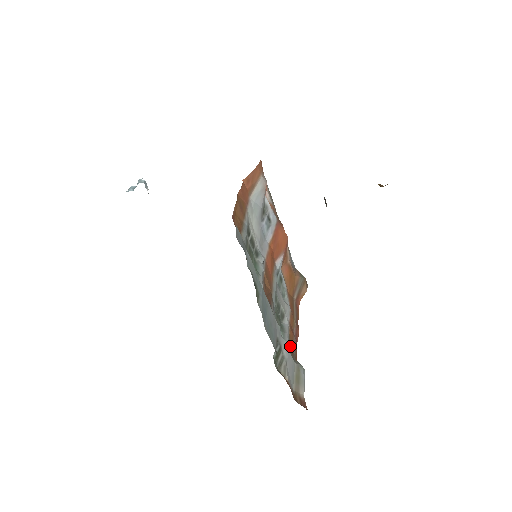
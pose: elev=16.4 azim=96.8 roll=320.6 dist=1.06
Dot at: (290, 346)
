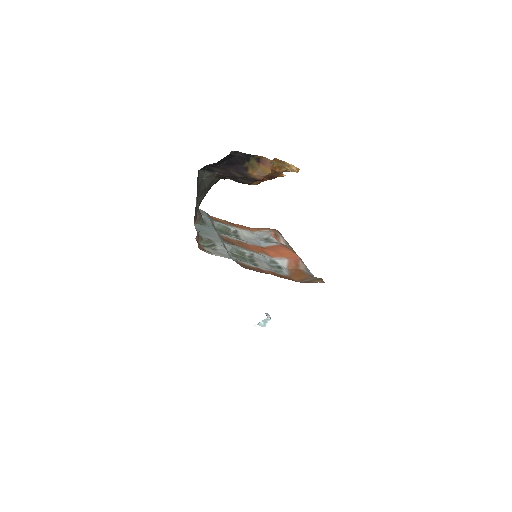
Dot at: (243, 264)
